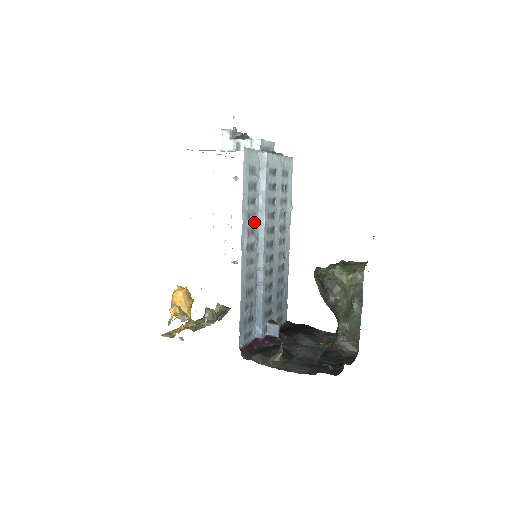
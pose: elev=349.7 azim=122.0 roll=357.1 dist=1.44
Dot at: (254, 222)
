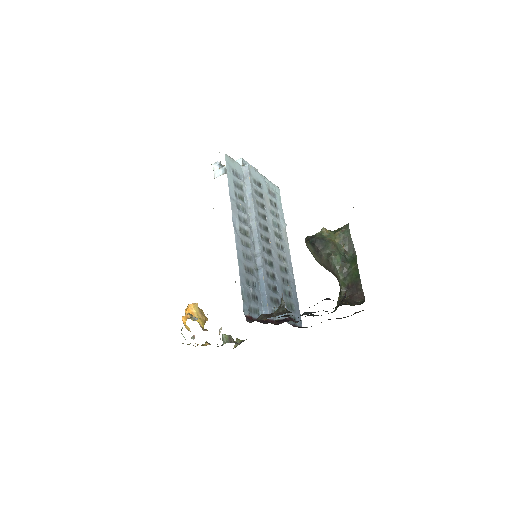
Dot at: (244, 213)
